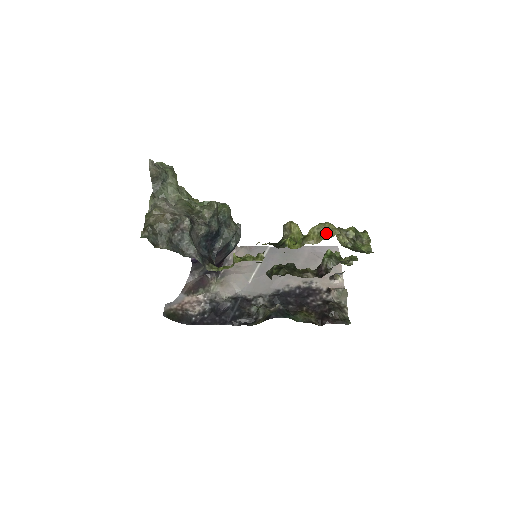
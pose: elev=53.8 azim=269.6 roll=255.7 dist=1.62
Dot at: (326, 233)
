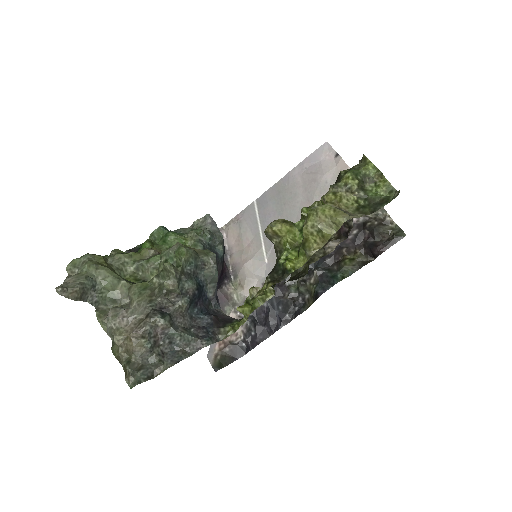
Dot at: (327, 227)
